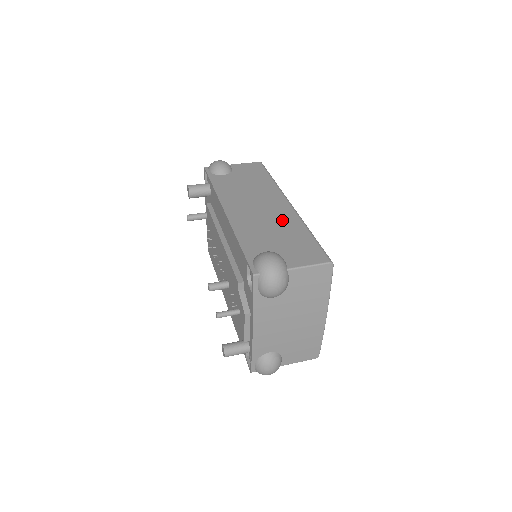
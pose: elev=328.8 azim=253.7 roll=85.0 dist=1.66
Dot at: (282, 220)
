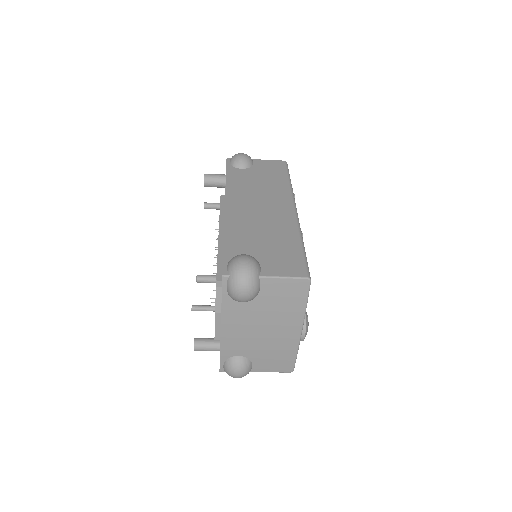
Dot at: (278, 225)
